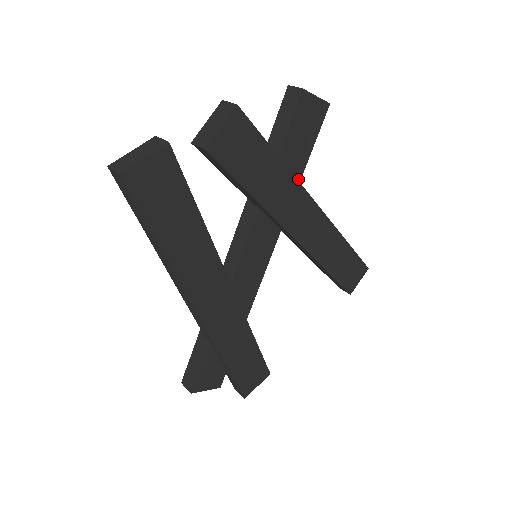
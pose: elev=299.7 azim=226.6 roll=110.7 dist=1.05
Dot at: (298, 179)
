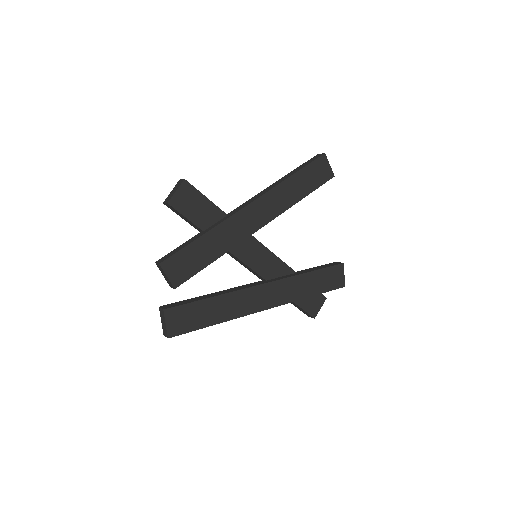
Dot at: (223, 214)
